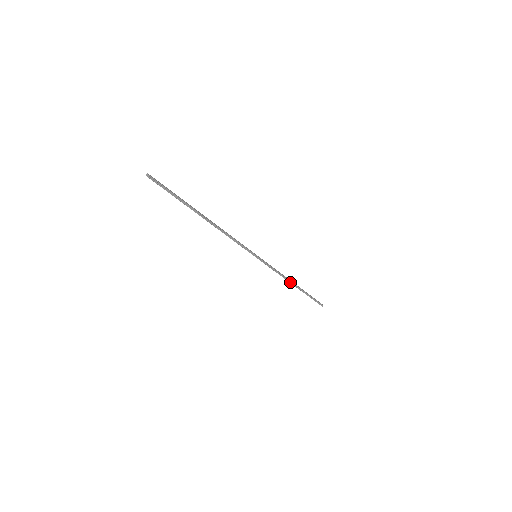
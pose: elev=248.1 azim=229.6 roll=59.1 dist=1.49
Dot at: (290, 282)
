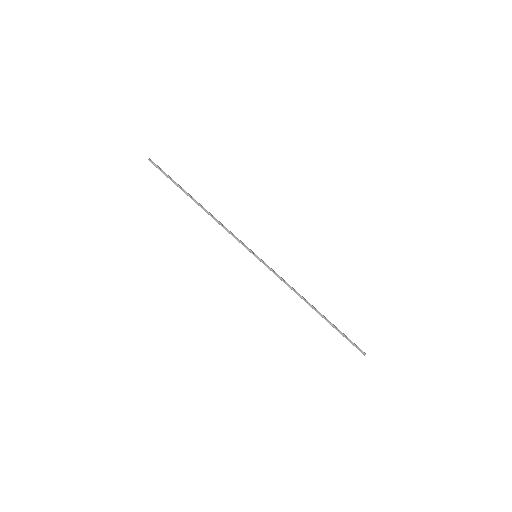
Dot at: (306, 301)
